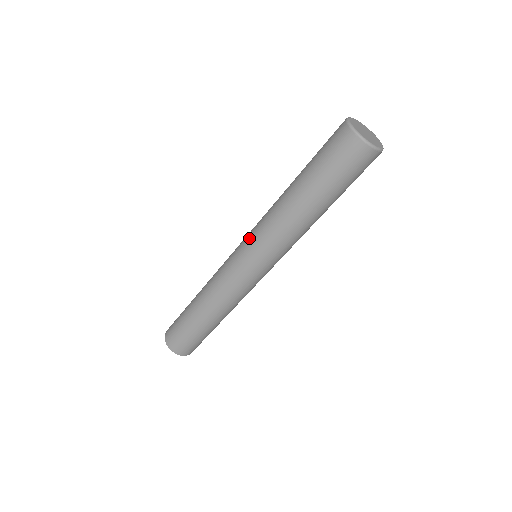
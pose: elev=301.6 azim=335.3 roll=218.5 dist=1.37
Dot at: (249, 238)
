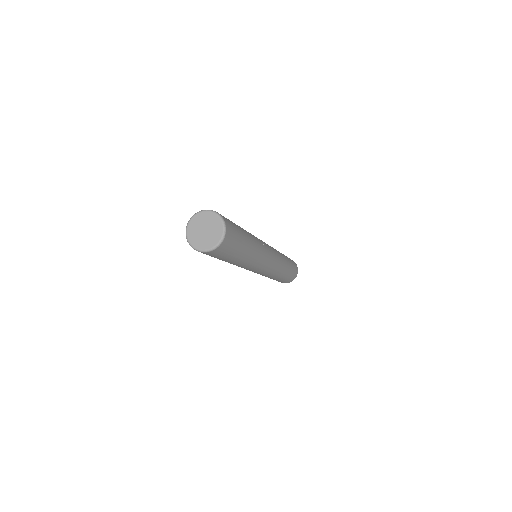
Dot at: occluded
